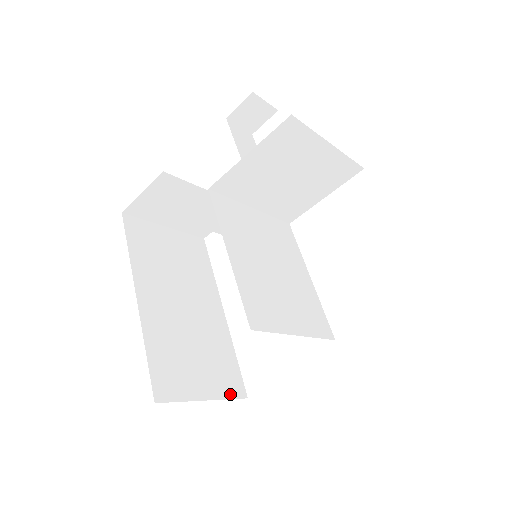
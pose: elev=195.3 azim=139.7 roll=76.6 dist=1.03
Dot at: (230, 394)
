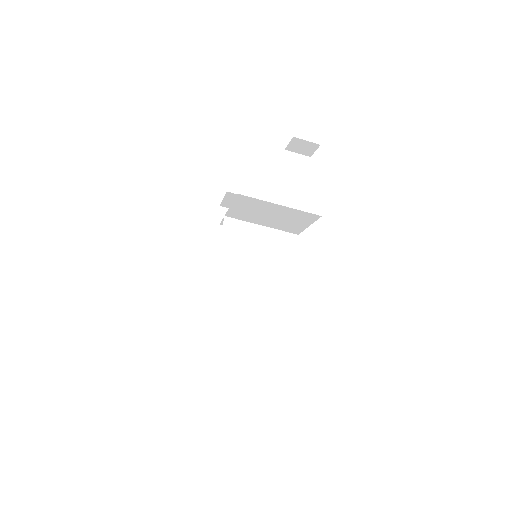
Dot at: (250, 325)
